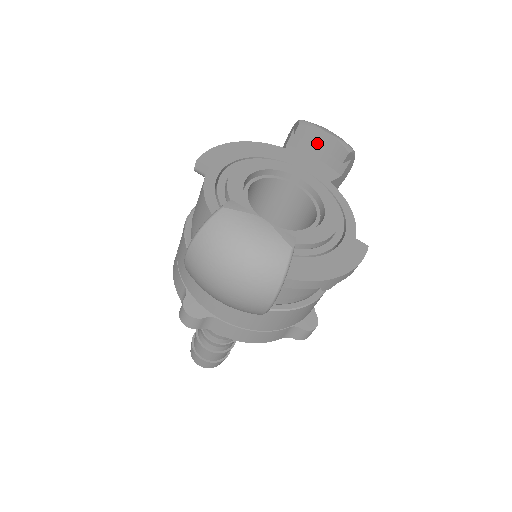
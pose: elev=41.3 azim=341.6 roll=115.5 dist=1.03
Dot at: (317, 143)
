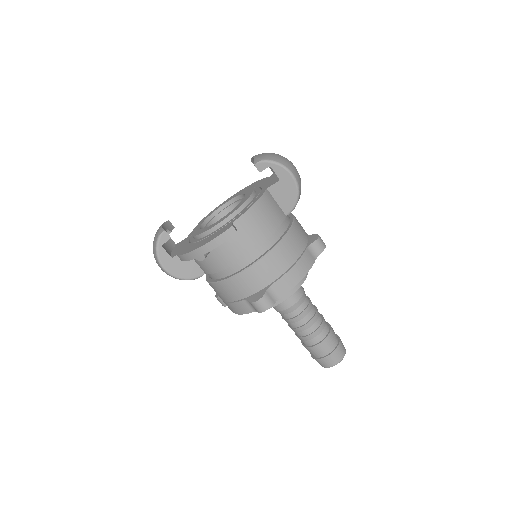
Dot at: occluded
